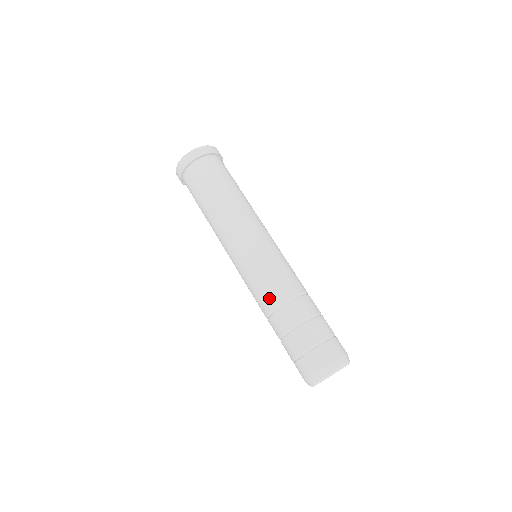
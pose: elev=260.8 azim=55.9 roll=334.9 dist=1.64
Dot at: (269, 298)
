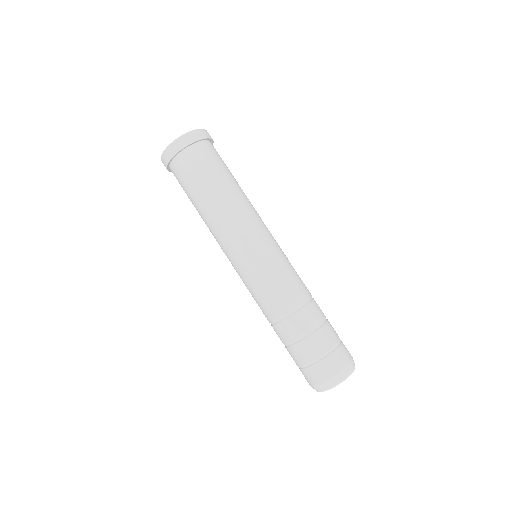
Dot at: (268, 310)
